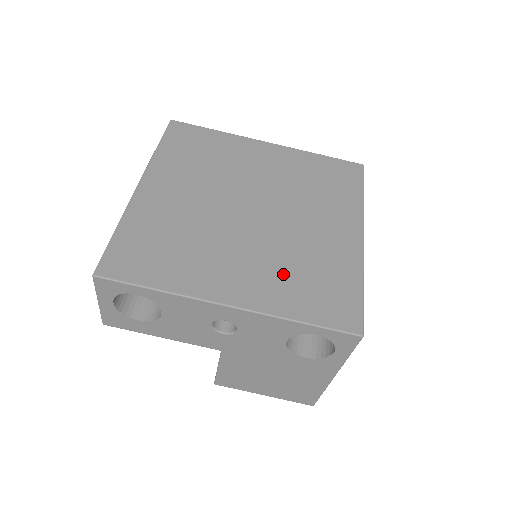
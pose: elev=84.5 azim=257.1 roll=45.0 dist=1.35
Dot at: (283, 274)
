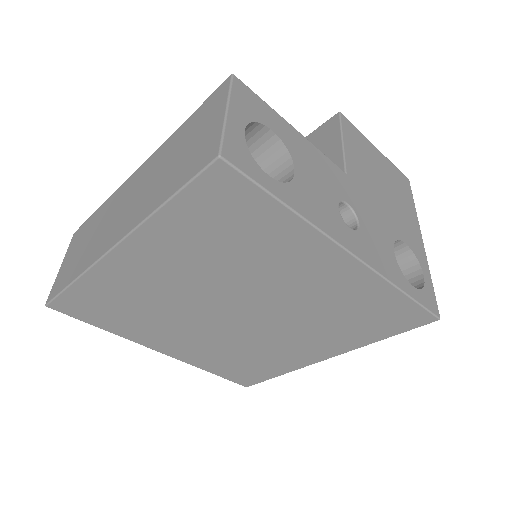
Dot at: (221, 354)
